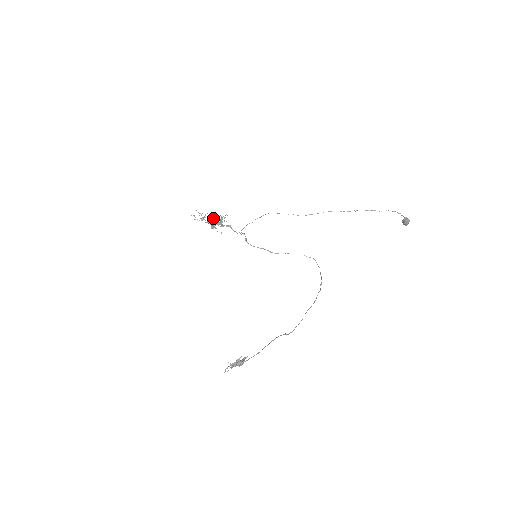
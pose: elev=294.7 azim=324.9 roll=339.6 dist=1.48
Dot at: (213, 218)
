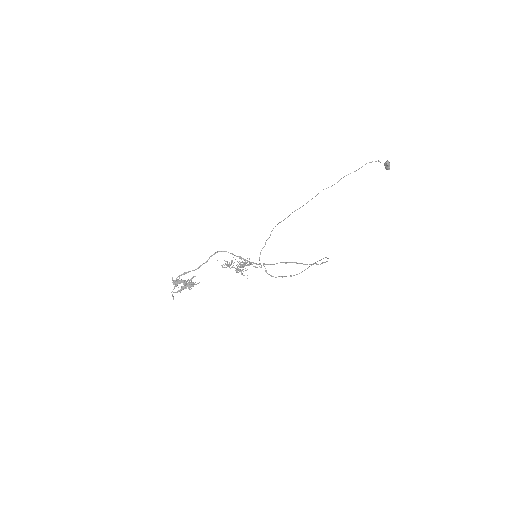
Dot at: occluded
